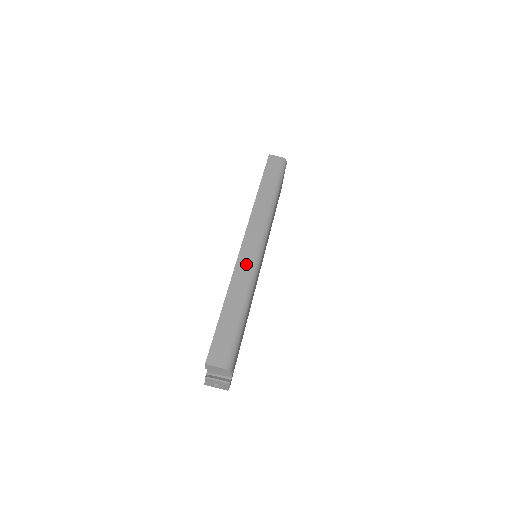
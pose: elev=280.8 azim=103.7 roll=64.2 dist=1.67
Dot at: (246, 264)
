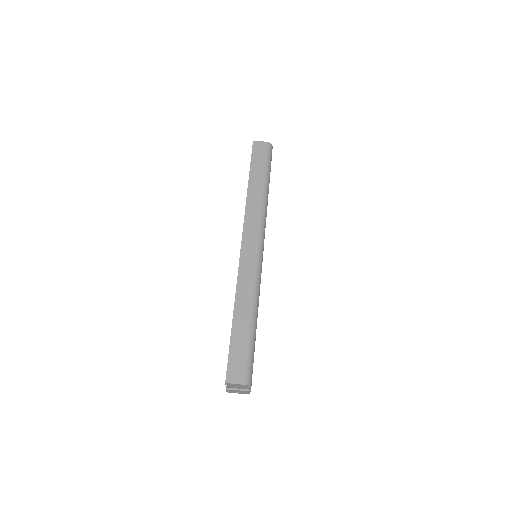
Dot at: (248, 271)
